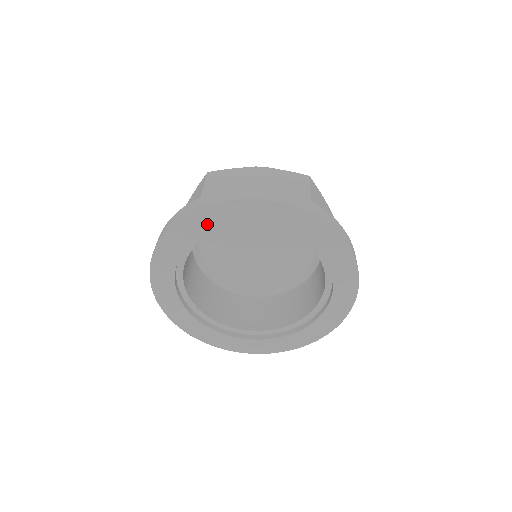
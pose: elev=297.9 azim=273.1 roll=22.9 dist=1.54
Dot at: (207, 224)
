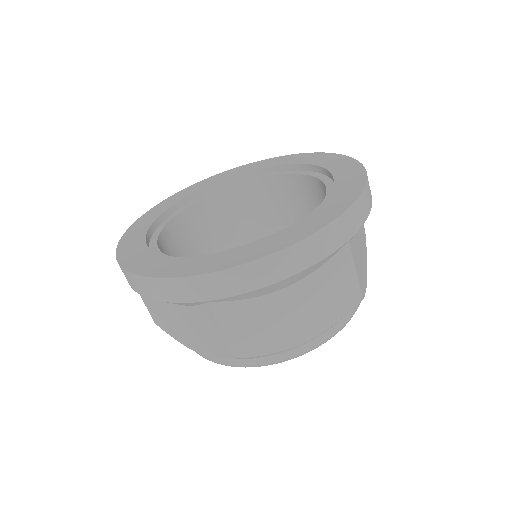
Dot at: (261, 166)
